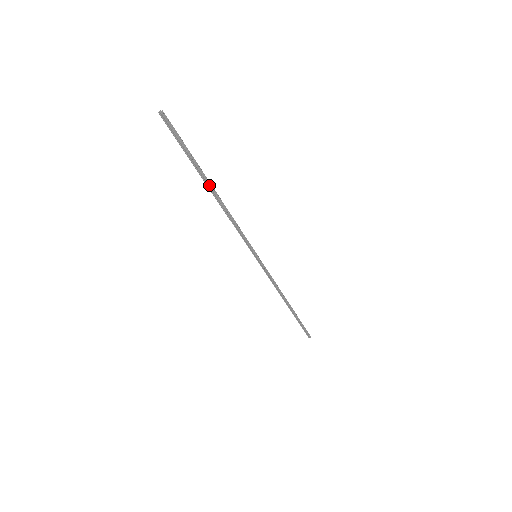
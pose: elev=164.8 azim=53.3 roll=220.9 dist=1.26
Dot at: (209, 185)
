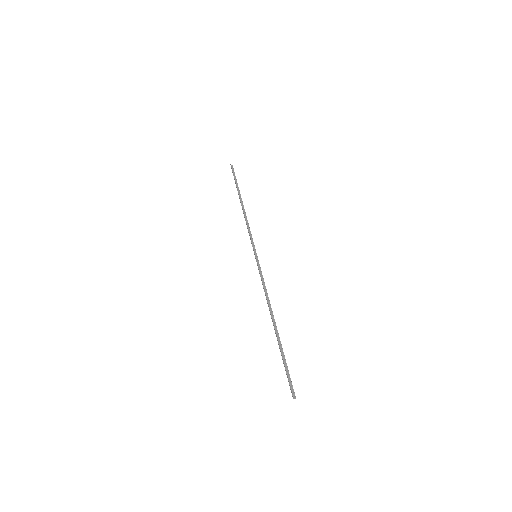
Dot at: (277, 330)
